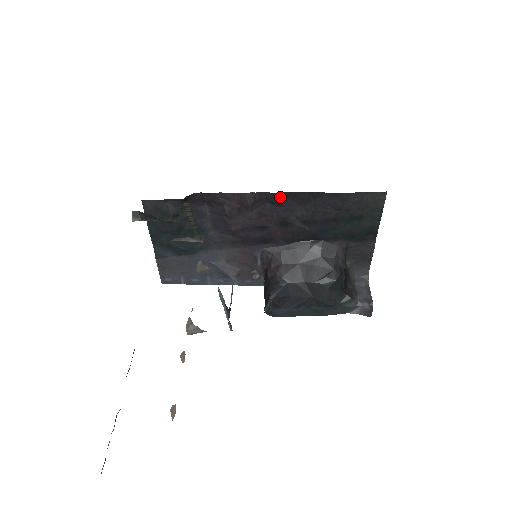
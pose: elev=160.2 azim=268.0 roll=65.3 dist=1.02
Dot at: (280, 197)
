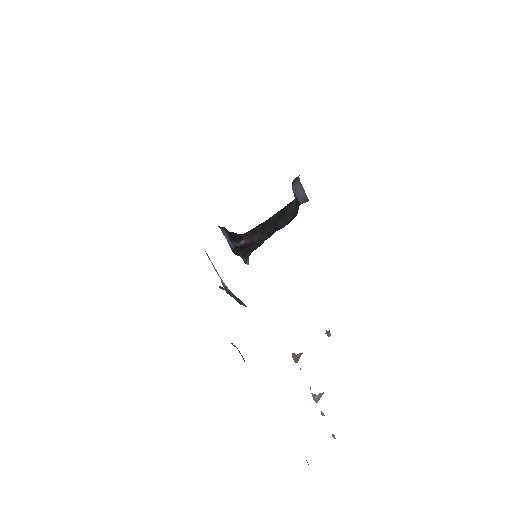
Dot at: occluded
